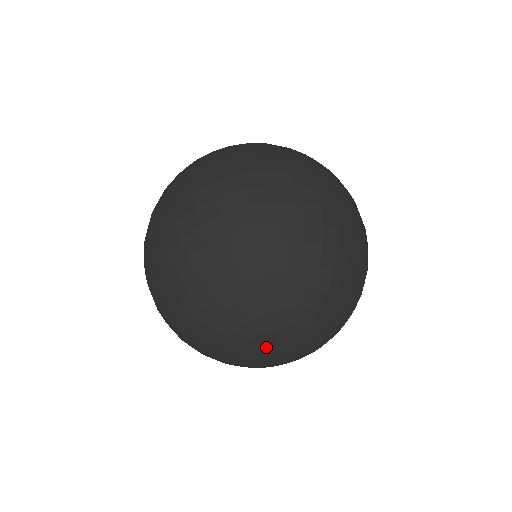
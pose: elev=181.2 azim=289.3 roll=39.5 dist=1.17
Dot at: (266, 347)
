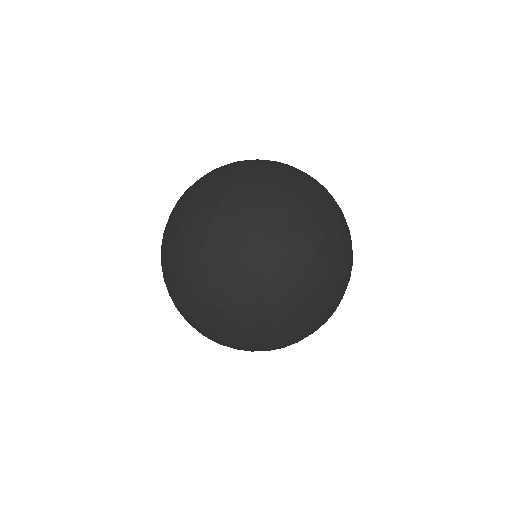
Dot at: (195, 328)
